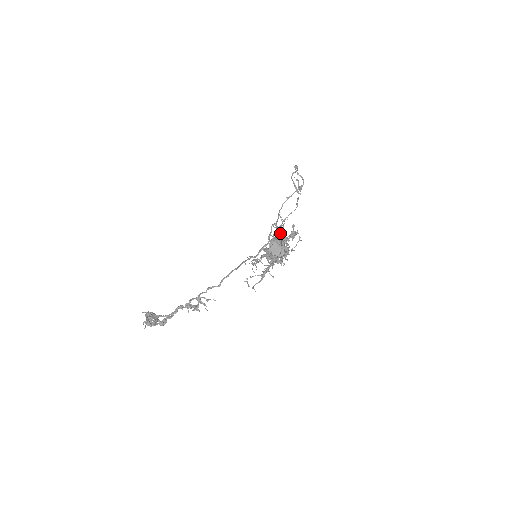
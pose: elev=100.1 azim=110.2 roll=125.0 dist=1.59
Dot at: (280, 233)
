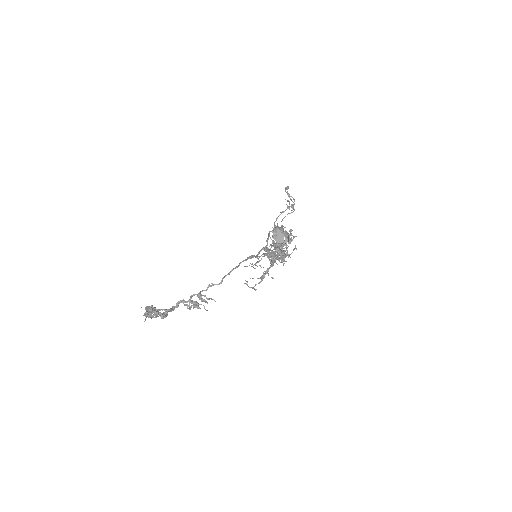
Dot at: (282, 226)
